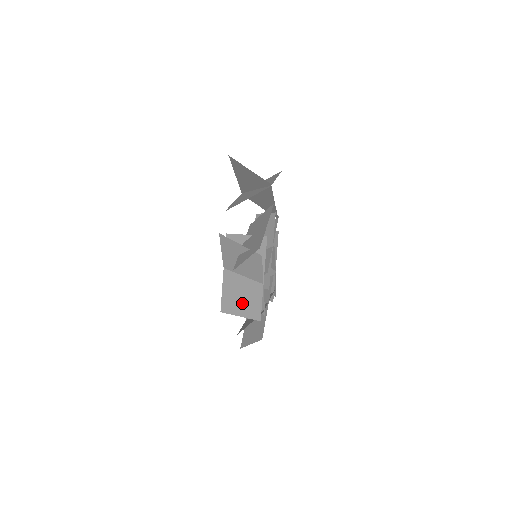
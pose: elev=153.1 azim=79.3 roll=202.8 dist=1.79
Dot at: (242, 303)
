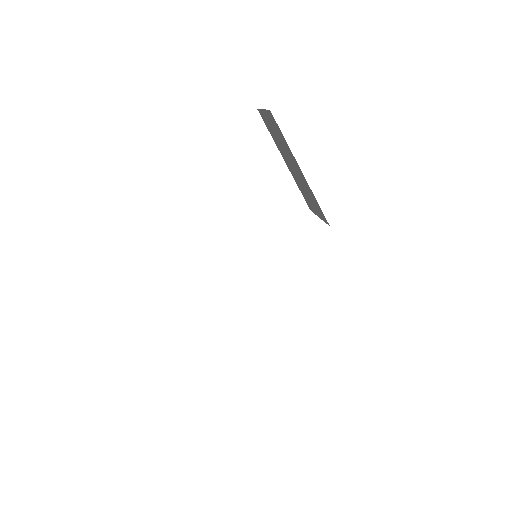
Dot at: occluded
